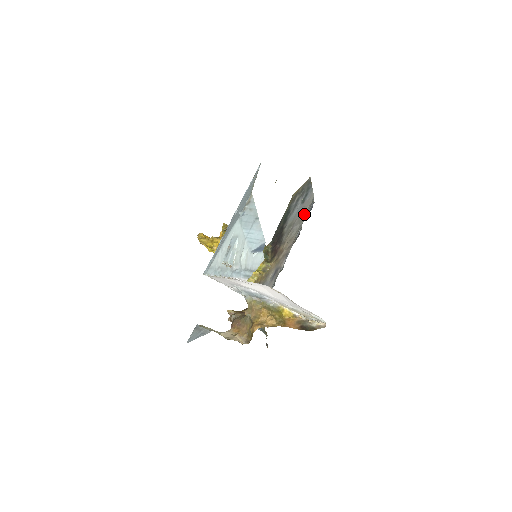
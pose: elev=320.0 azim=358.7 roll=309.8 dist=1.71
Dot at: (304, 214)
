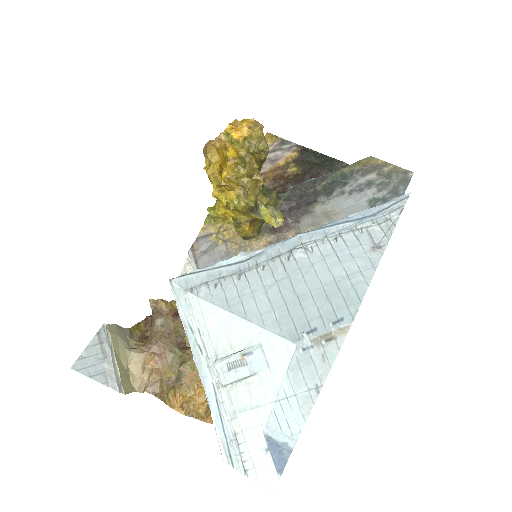
Dot at: occluded
